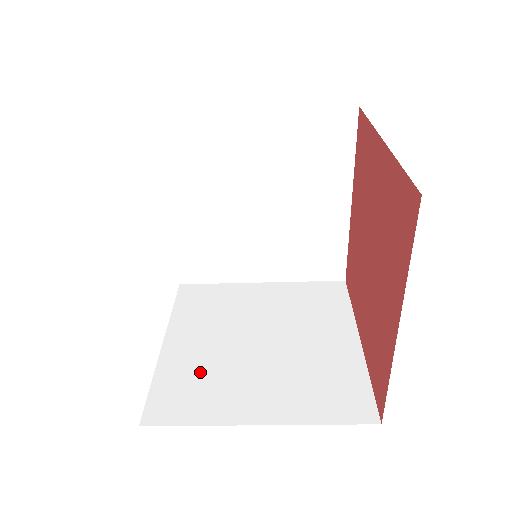
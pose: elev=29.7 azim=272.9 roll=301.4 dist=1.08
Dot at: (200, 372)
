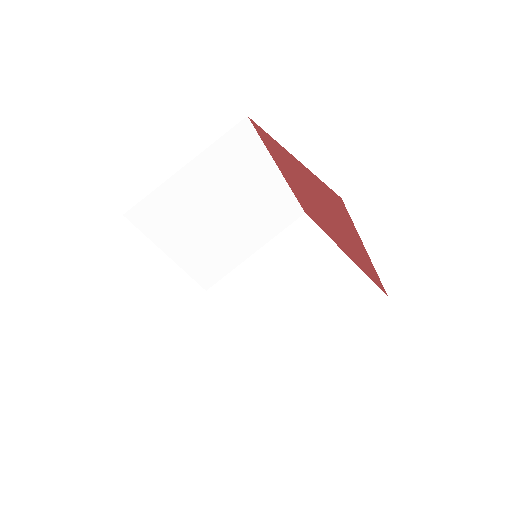
Dot at: occluded
